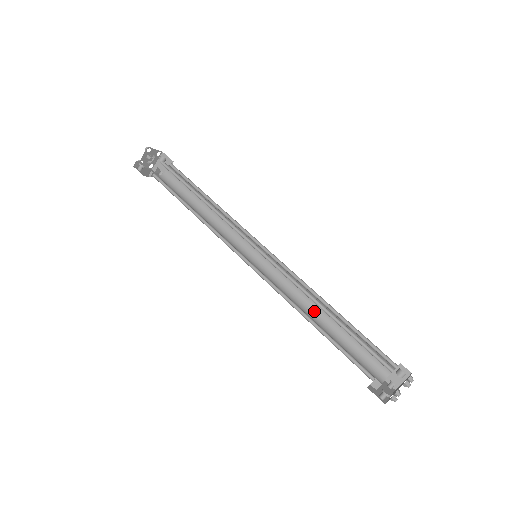
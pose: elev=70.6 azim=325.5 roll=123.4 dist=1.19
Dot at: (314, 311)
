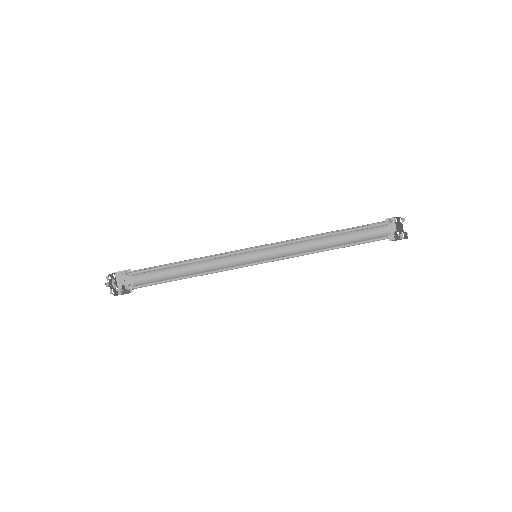
Dot at: (319, 246)
